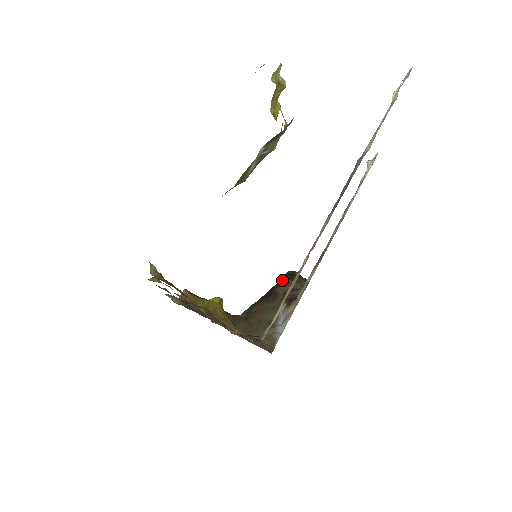
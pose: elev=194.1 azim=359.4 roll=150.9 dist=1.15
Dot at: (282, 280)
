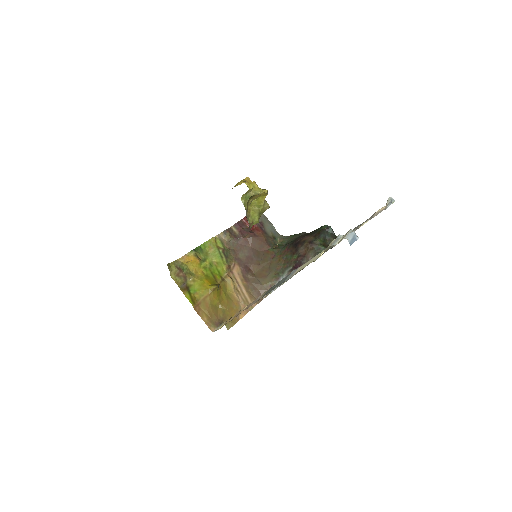
Dot at: (311, 236)
